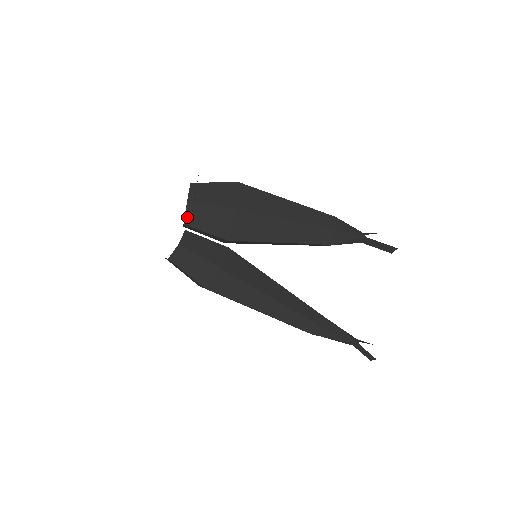
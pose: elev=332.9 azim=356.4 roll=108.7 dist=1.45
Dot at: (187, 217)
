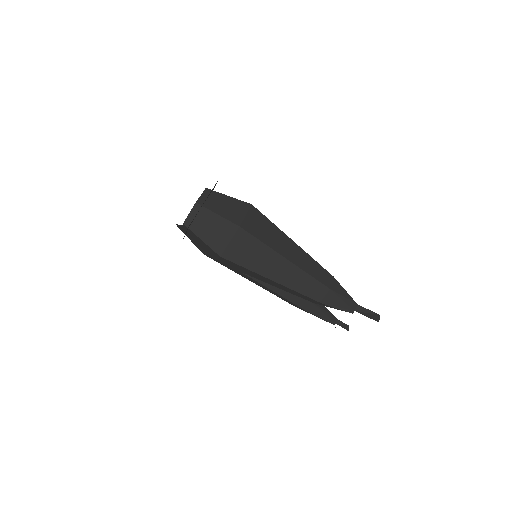
Dot at: (184, 228)
